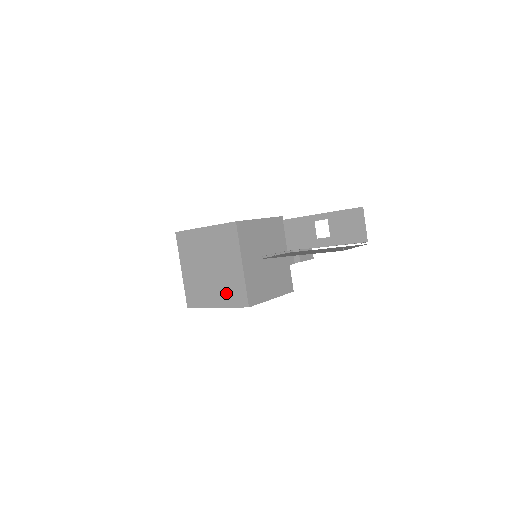
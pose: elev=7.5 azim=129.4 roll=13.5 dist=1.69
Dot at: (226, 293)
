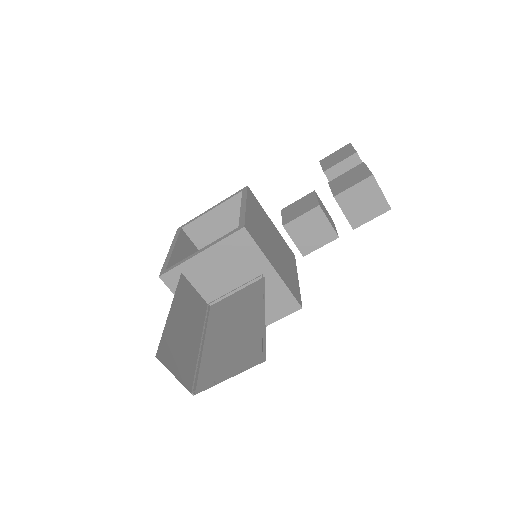
Dot at: occluded
